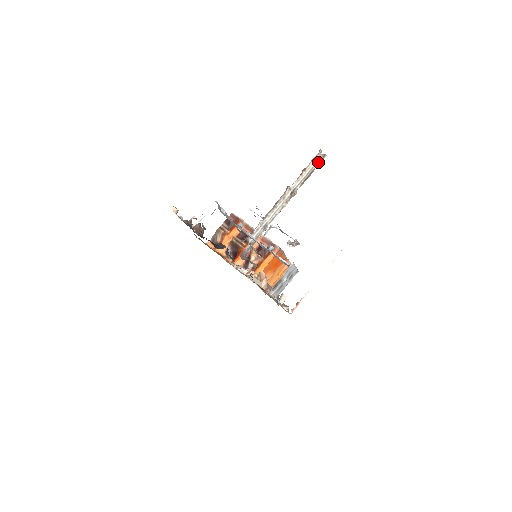
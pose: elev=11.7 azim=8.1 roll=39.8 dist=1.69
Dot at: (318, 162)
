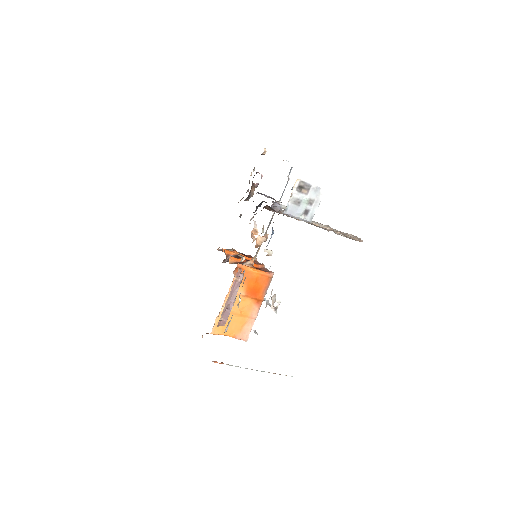
Dot at: (356, 238)
